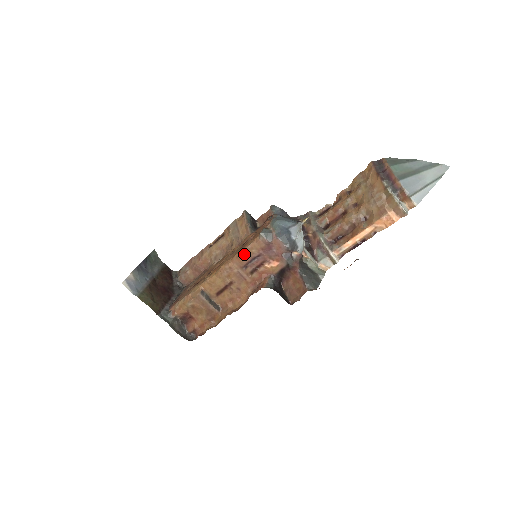
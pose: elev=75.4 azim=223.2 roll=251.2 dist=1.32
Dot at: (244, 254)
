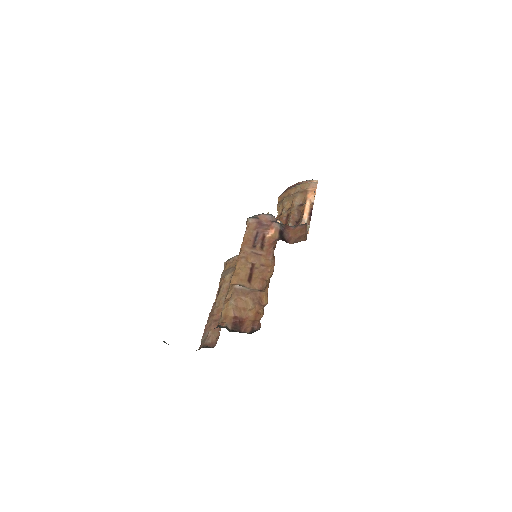
Dot at: (247, 238)
